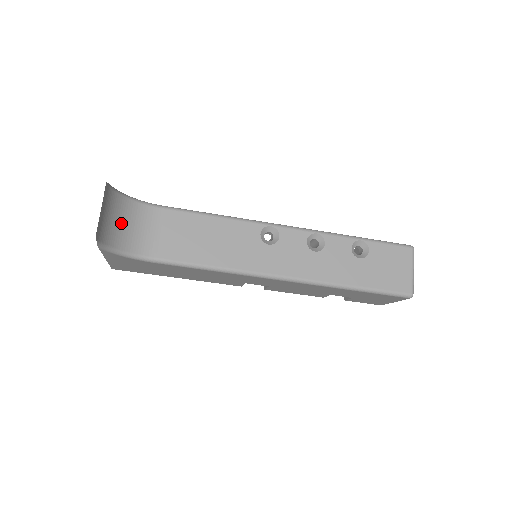
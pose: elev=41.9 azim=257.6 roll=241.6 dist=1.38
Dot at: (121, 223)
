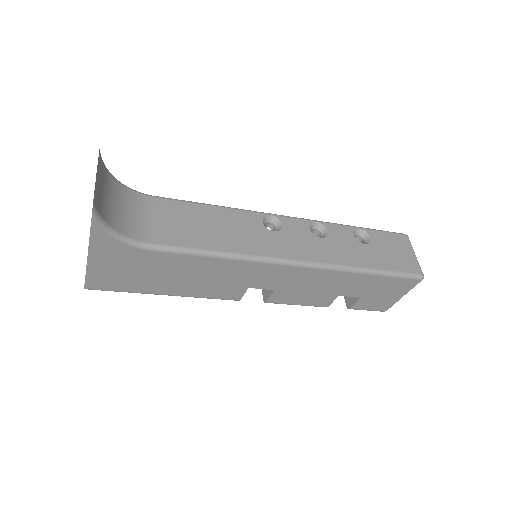
Dot at: (112, 201)
